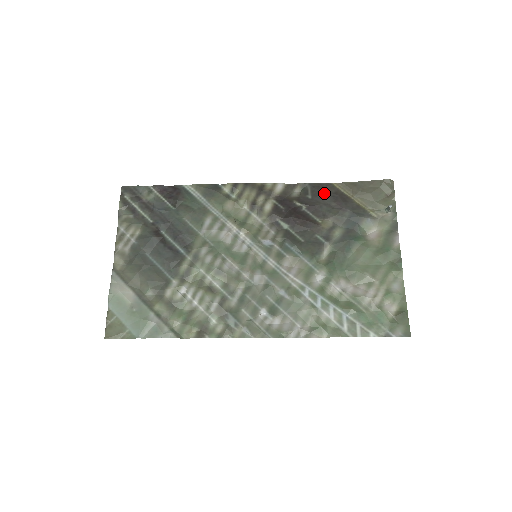
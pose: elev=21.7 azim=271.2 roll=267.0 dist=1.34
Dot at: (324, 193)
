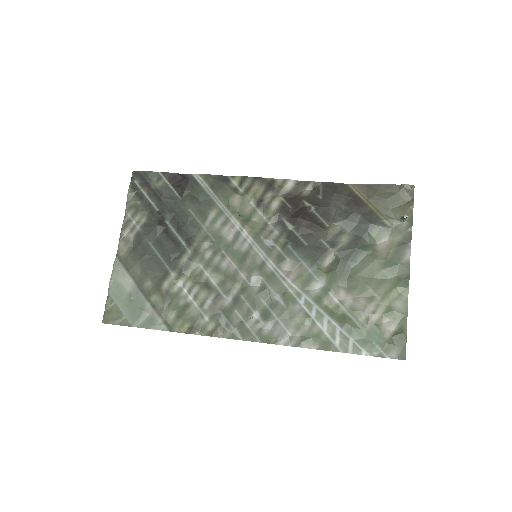
Dot at: (336, 194)
